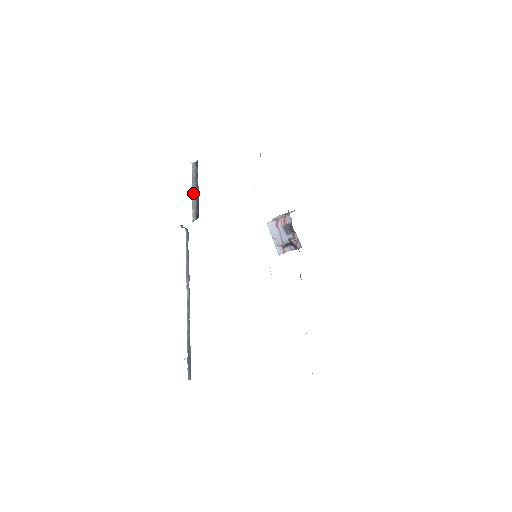
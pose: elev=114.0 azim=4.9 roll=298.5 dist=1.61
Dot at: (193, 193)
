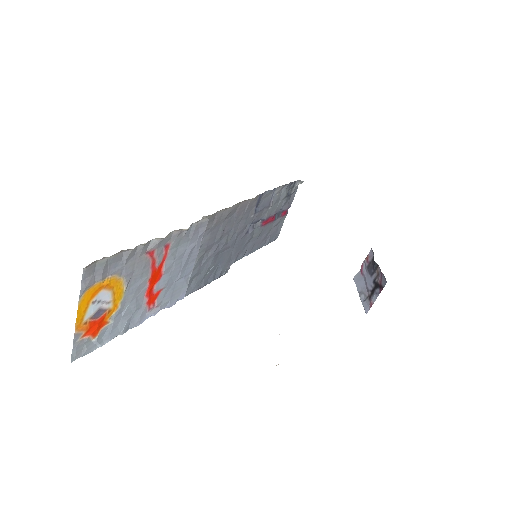
Dot at: occluded
